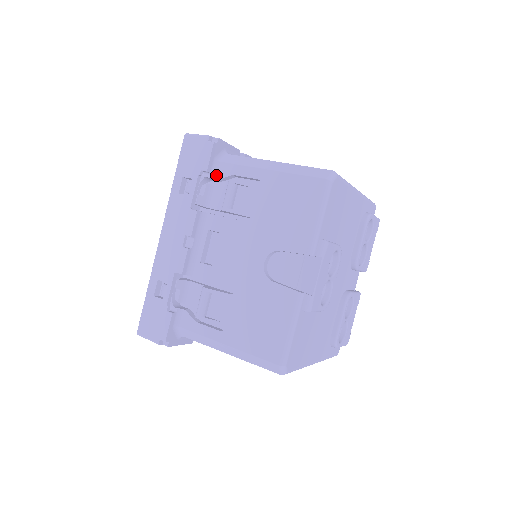
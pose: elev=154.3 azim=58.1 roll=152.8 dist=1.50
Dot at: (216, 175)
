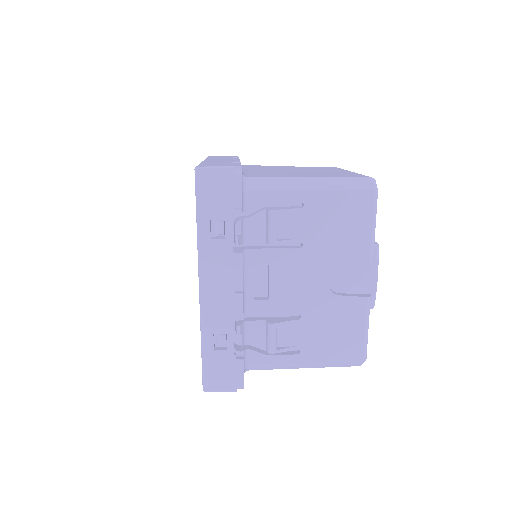
Dot at: (247, 207)
